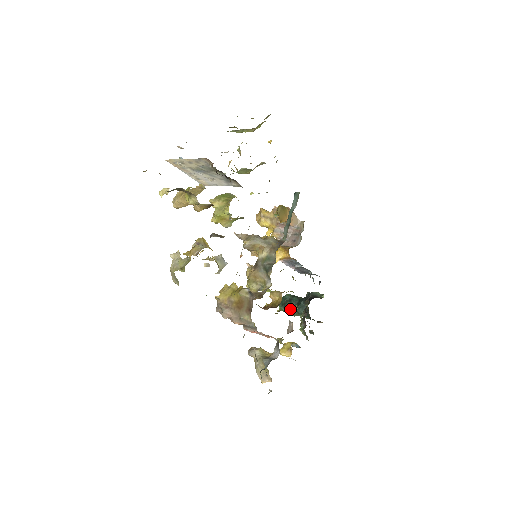
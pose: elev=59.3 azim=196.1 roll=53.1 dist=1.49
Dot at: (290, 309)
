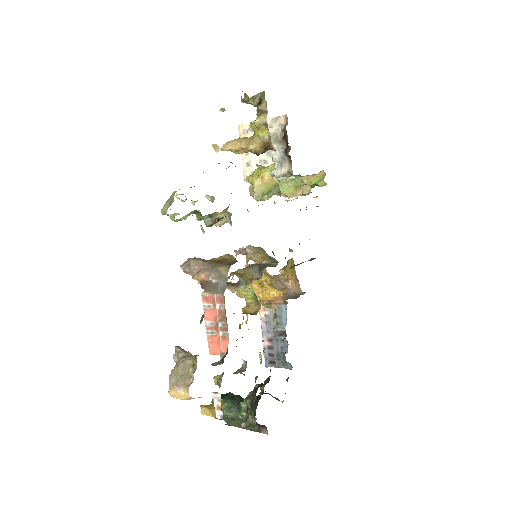
Dot at: (230, 401)
